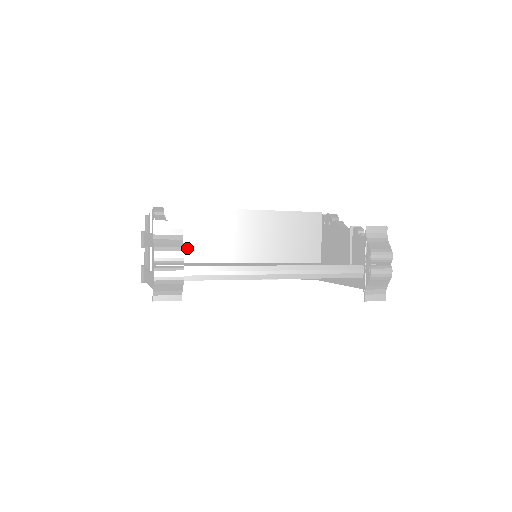
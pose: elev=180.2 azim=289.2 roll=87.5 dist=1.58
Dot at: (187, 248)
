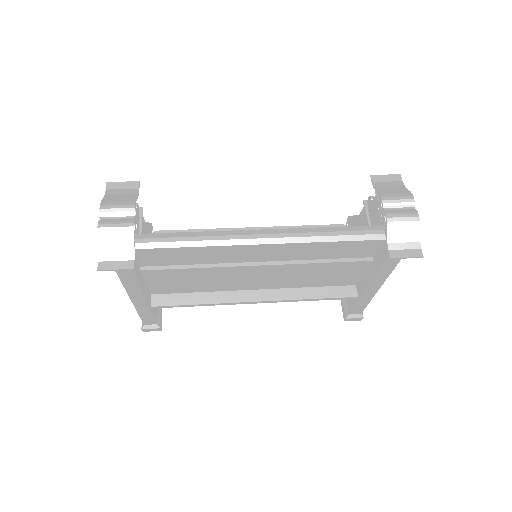
Dot at: occluded
